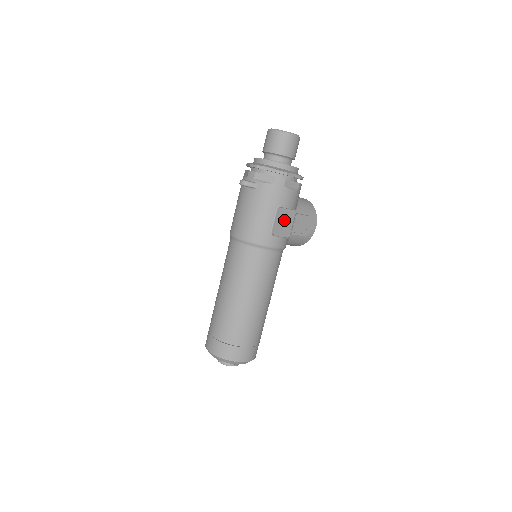
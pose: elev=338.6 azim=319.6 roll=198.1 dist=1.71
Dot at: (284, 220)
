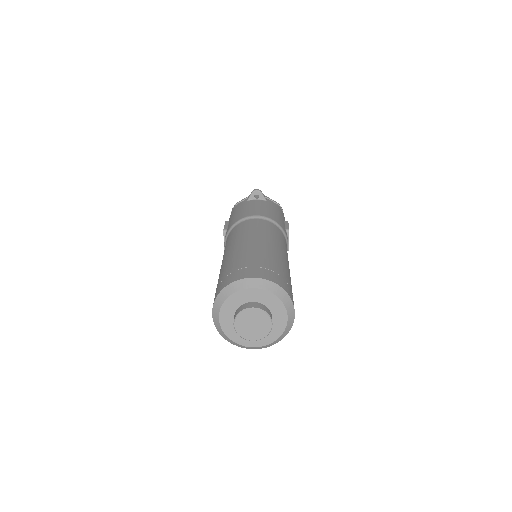
Dot at: occluded
